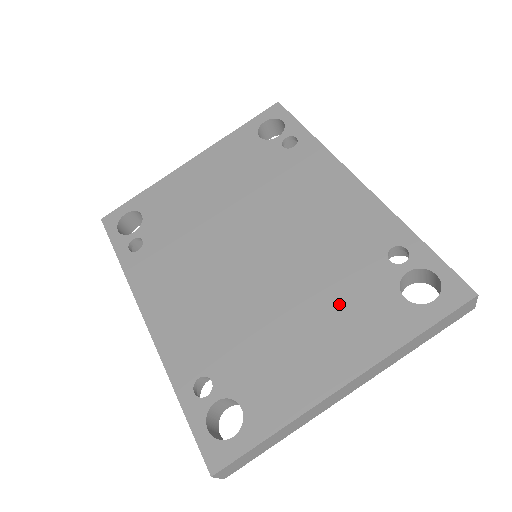
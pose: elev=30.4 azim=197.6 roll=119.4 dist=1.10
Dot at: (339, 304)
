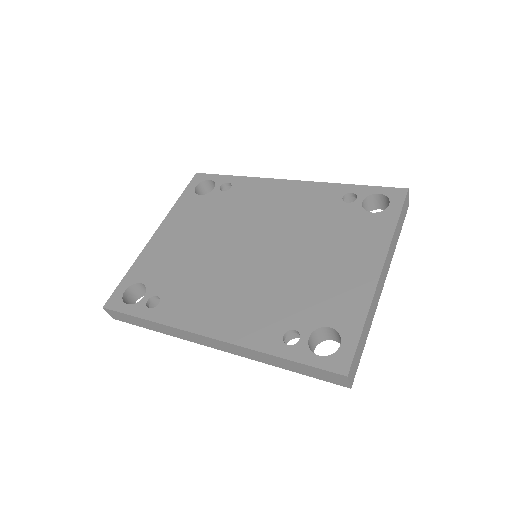
Dot at: (339, 238)
